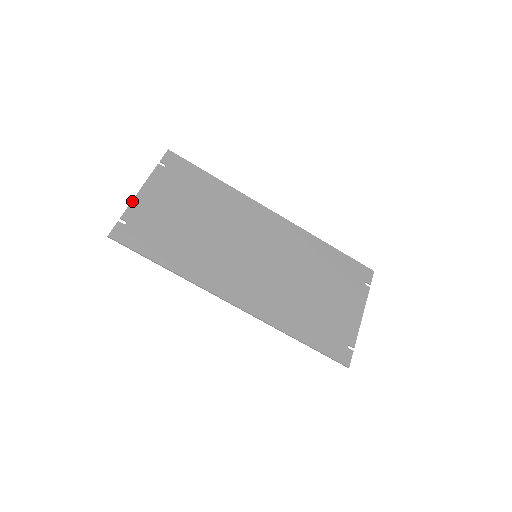
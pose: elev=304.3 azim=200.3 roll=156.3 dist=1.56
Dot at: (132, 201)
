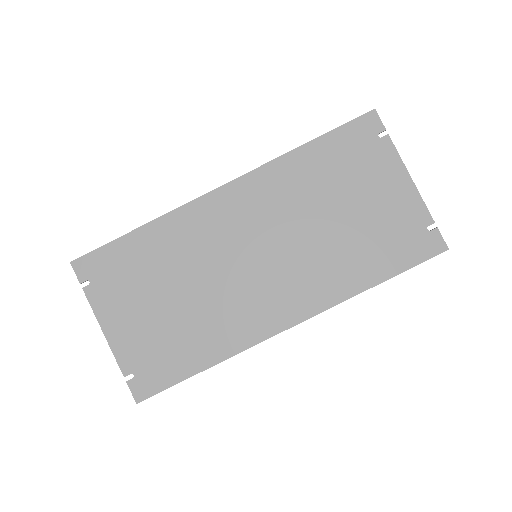
Dot at: (112, 351)
